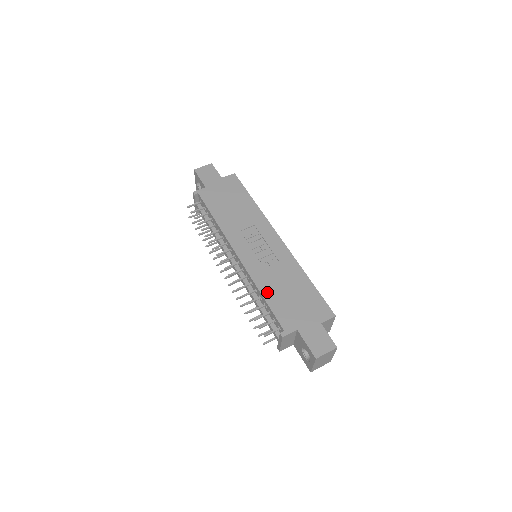
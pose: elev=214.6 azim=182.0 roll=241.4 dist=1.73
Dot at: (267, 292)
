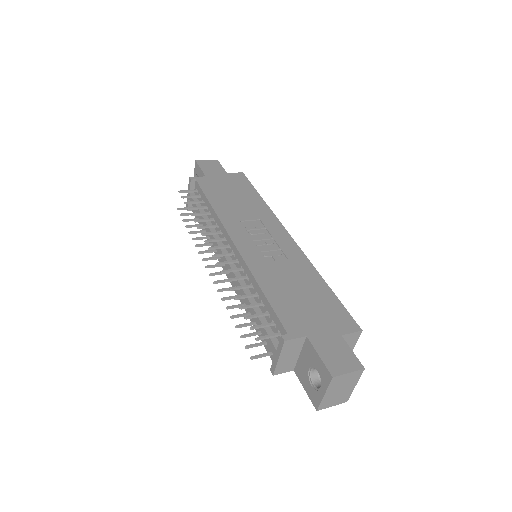
Dot at: (268, 286)
